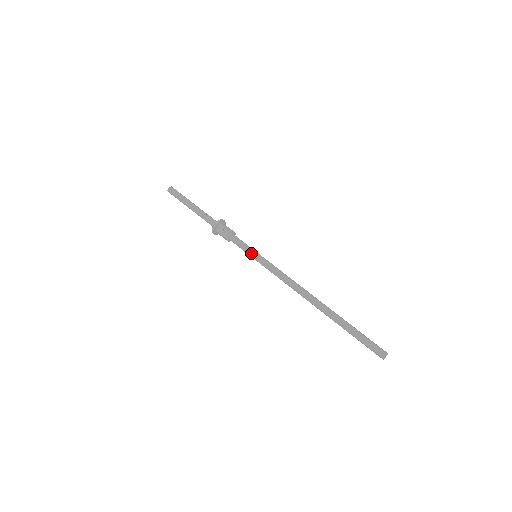
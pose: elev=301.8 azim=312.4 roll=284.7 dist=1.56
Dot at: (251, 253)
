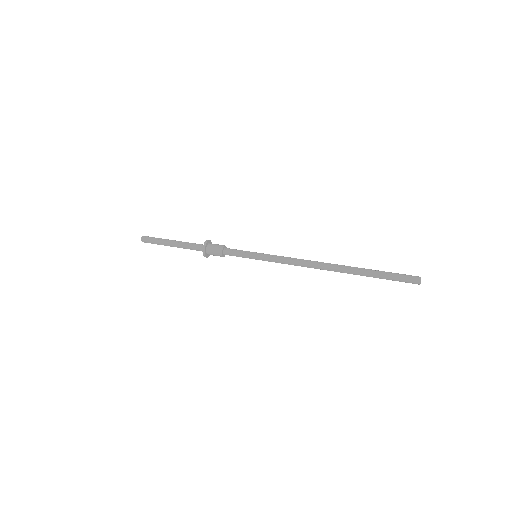
Dot at: (250, 257)
